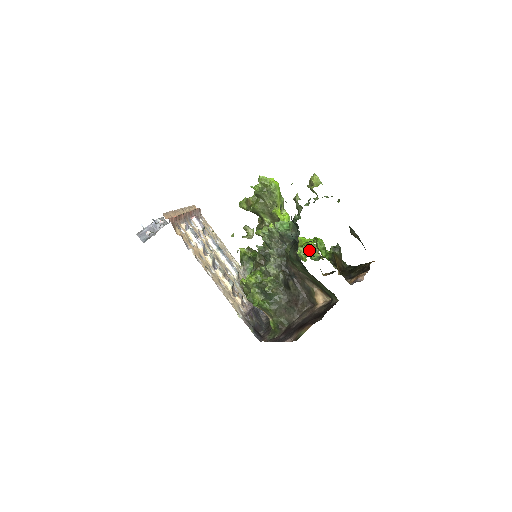
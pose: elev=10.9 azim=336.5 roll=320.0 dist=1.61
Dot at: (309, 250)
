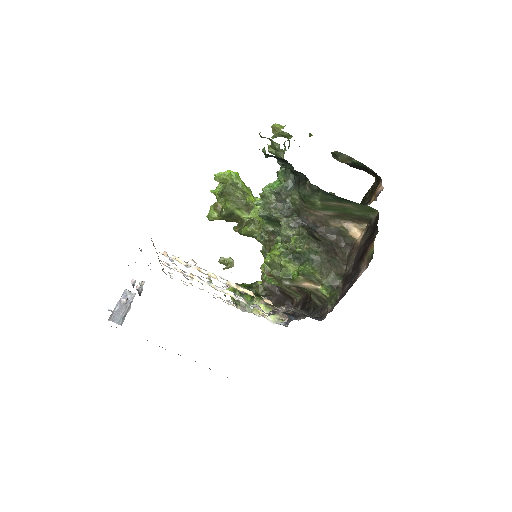
Dot at: occluded
